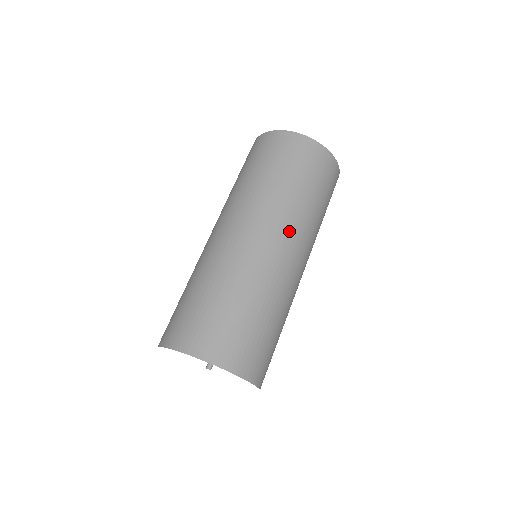
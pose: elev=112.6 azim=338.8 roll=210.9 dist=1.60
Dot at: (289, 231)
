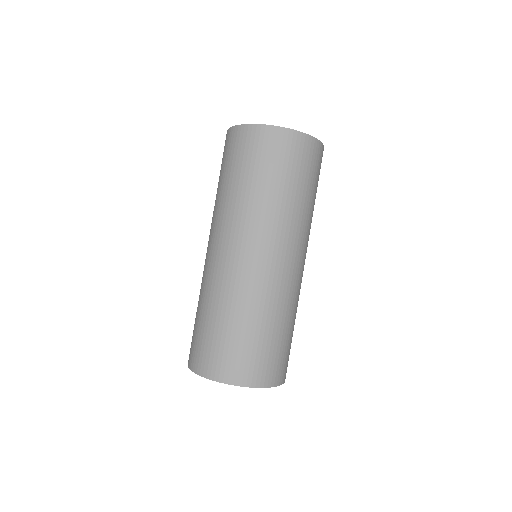
Dot at: (236, 233)
